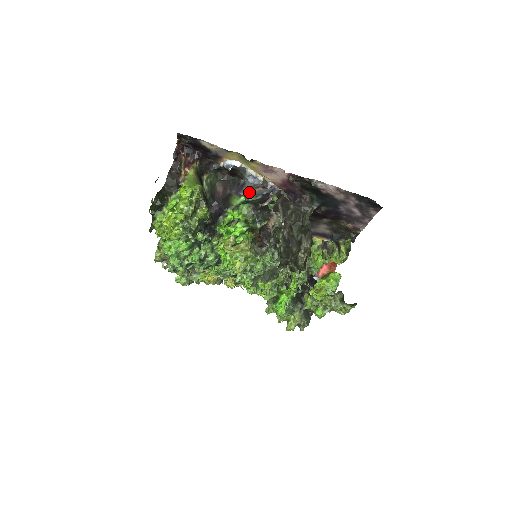
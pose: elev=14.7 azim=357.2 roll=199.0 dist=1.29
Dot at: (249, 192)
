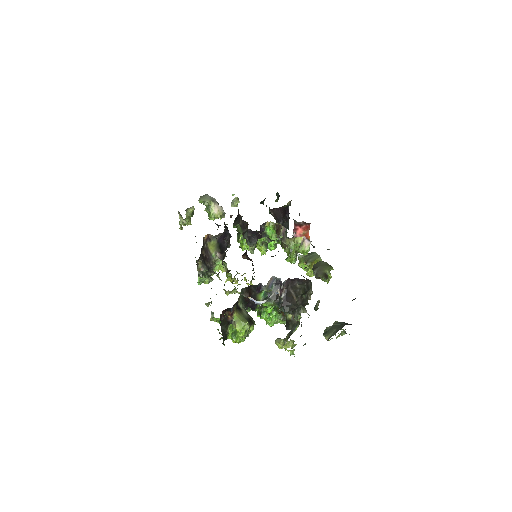
Dot at: (267, 288)
